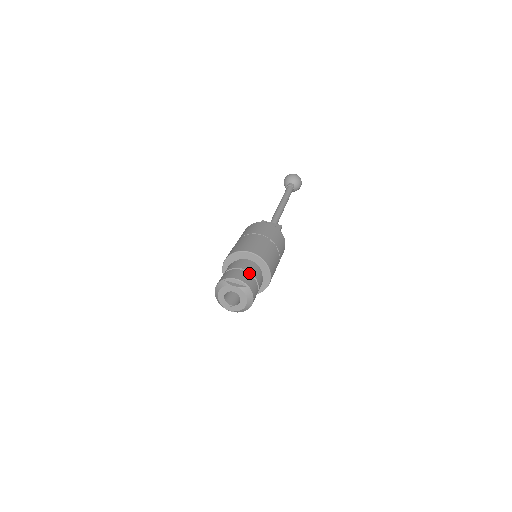
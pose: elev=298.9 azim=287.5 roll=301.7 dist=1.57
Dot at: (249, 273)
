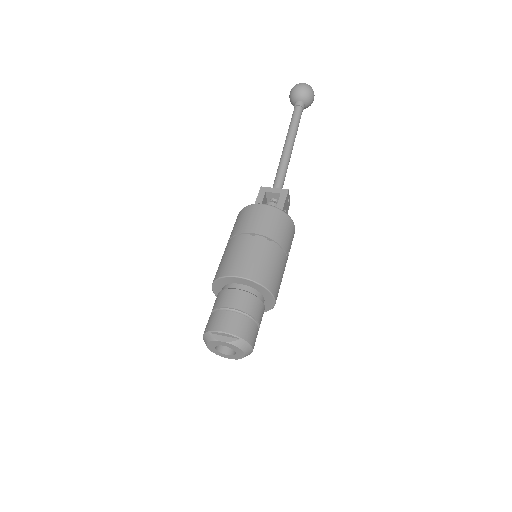
Dot at: (241, 312)
